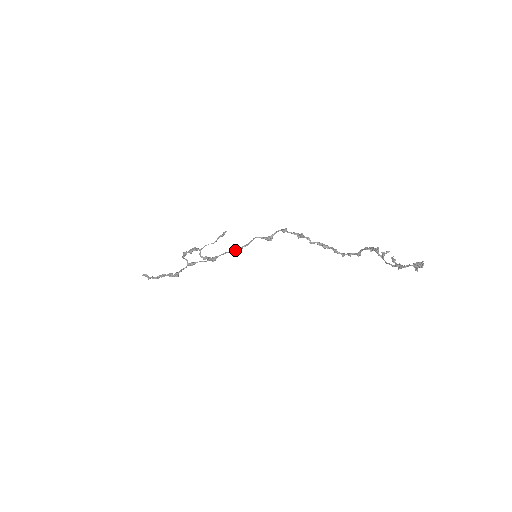
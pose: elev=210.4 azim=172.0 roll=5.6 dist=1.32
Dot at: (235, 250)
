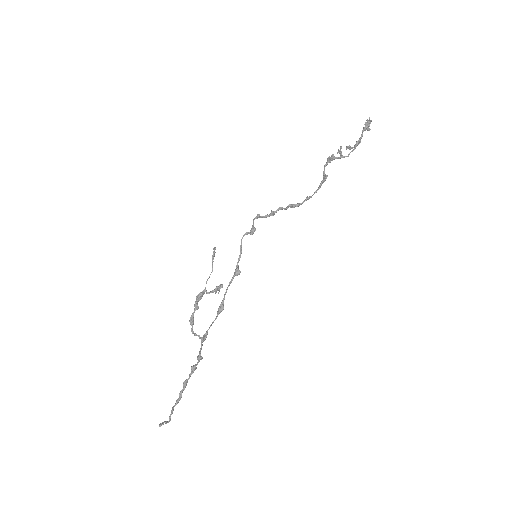
Dot at: (234, 273)
